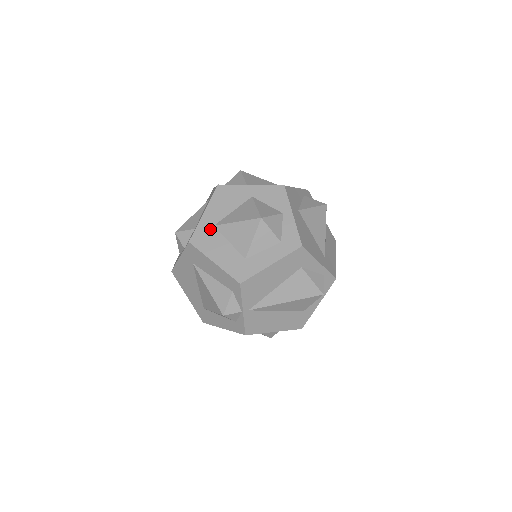
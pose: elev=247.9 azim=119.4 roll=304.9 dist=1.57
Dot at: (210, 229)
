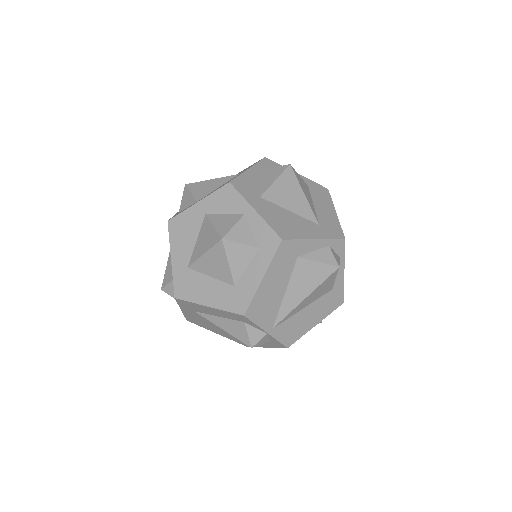
Dot at: (186, 273)
